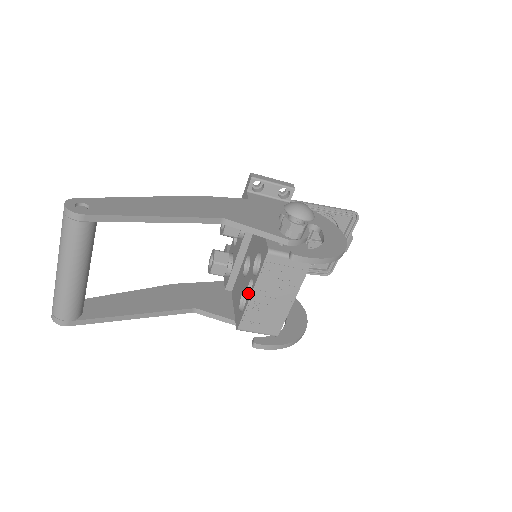
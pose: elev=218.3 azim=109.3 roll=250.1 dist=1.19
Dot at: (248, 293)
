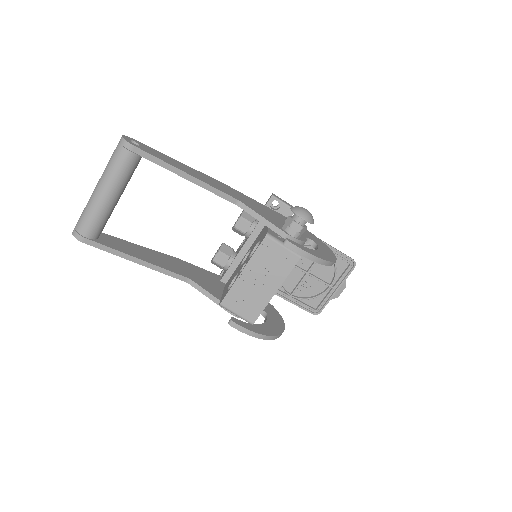
Dot at: (239, 273)
